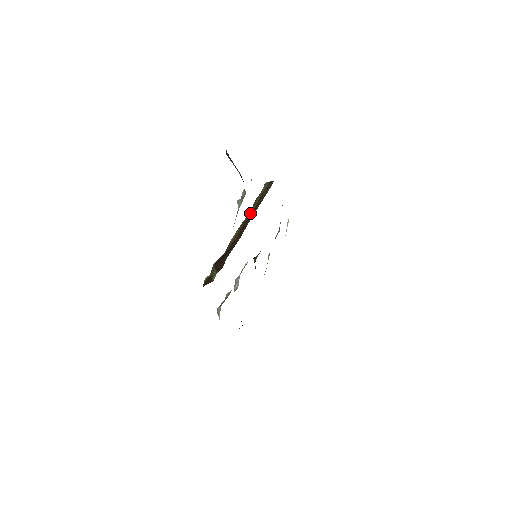
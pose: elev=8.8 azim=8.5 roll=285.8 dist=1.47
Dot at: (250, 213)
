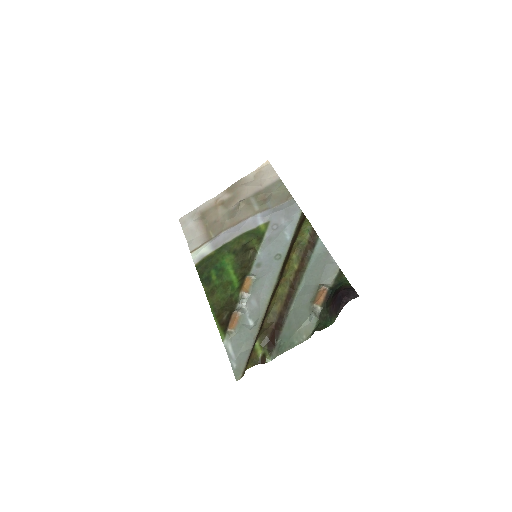
Dot at: (295, 274)
